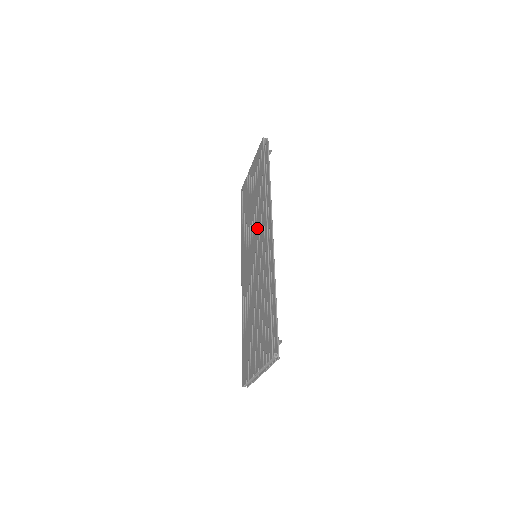
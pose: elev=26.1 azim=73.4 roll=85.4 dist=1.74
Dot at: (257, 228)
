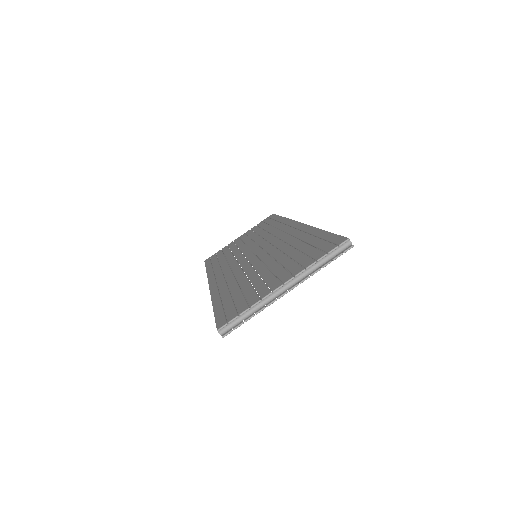
Dot at: (266, 238)
